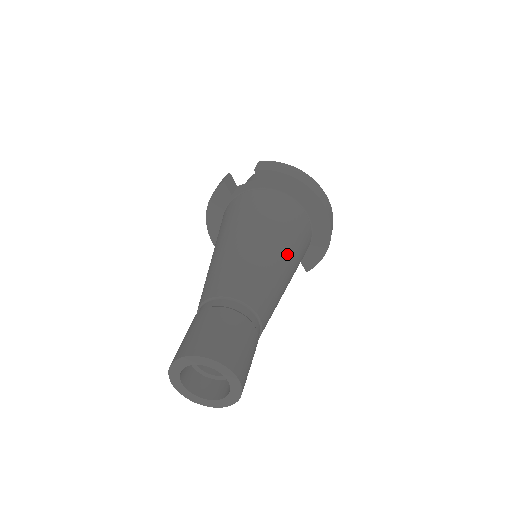
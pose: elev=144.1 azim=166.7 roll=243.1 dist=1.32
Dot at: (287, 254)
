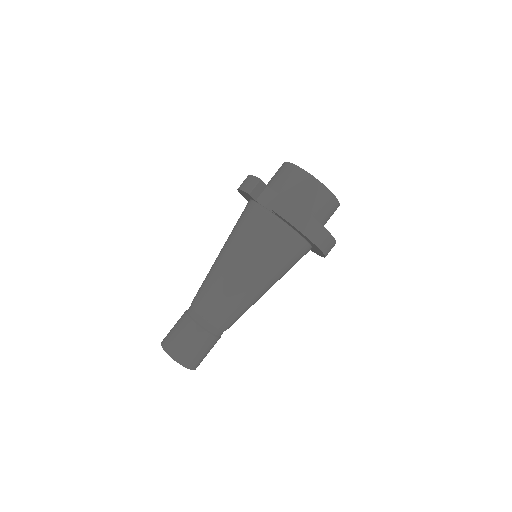
Dot at: (268, 284)
